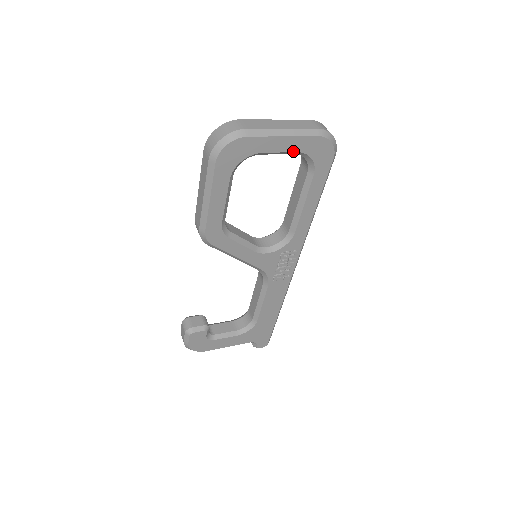
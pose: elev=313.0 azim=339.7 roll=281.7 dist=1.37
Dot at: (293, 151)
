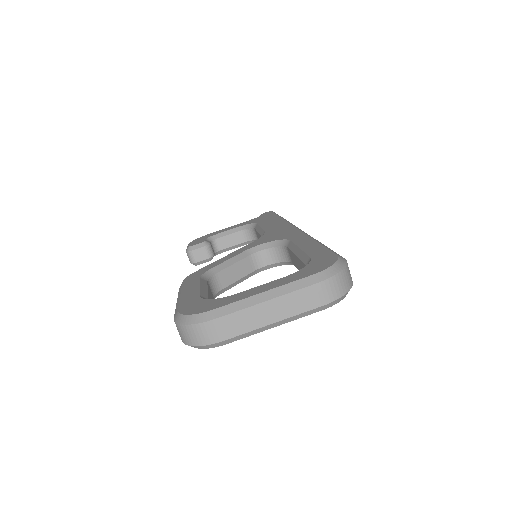
Dot at: occluded
